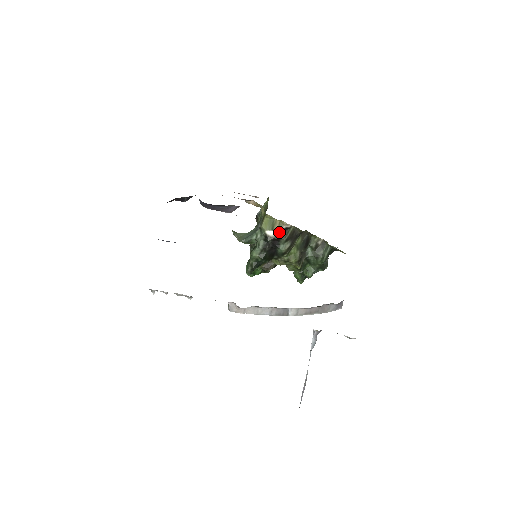
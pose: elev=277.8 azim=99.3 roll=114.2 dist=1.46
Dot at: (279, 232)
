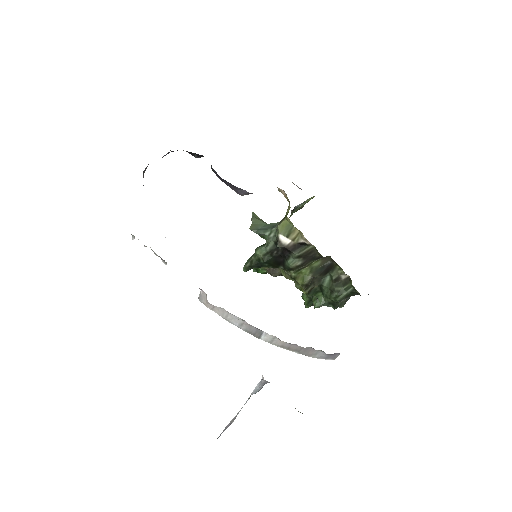
Dot at: (294, 243)
